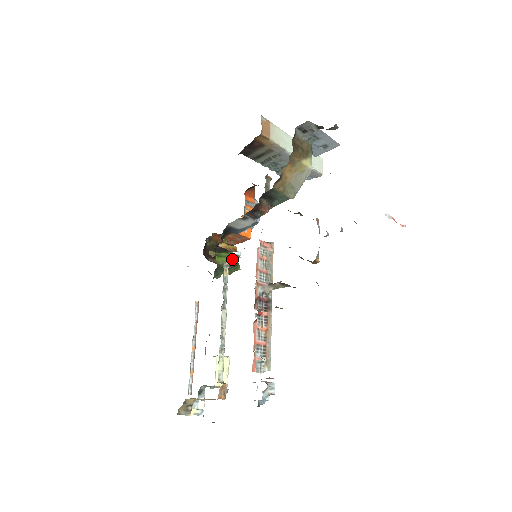
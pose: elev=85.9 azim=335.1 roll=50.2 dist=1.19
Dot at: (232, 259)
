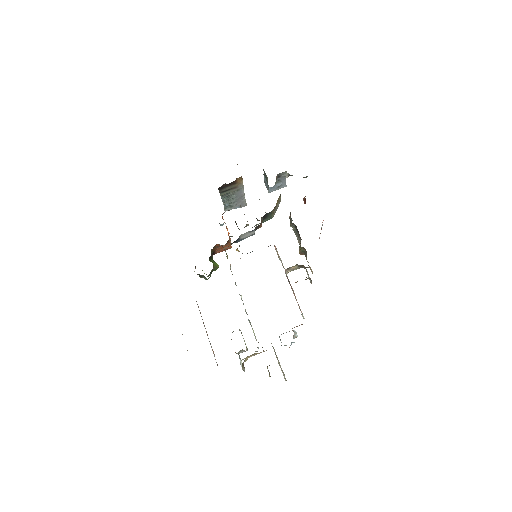
Dot at: occluded
